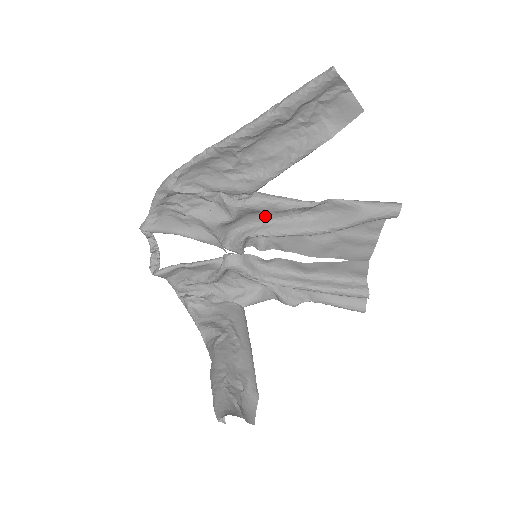
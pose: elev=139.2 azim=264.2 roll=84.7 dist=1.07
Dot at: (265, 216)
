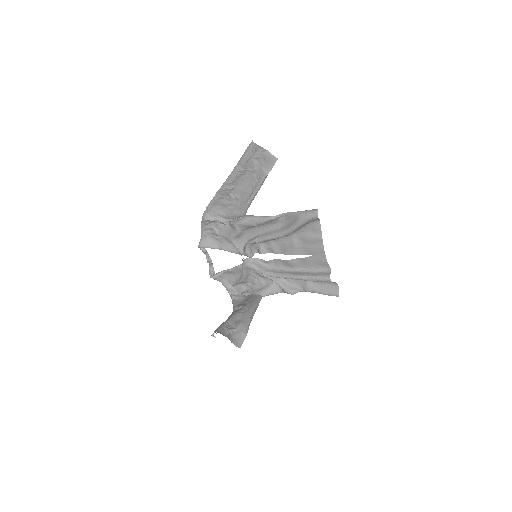
Dot at: (257, 230)
